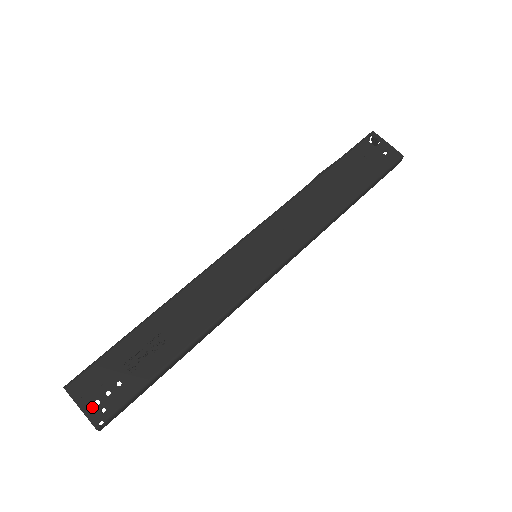
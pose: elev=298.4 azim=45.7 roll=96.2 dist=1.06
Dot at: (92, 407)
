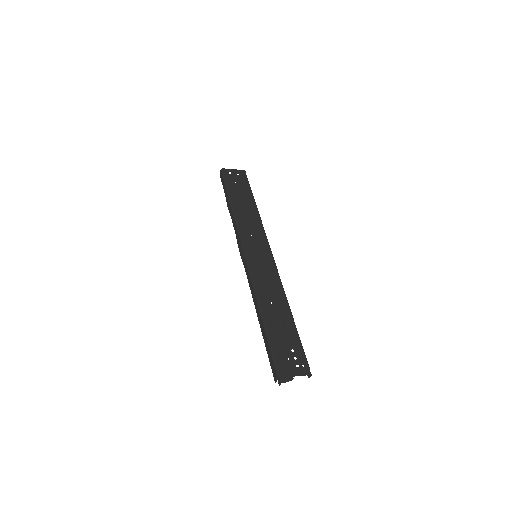
Dot at: (298, 370)
